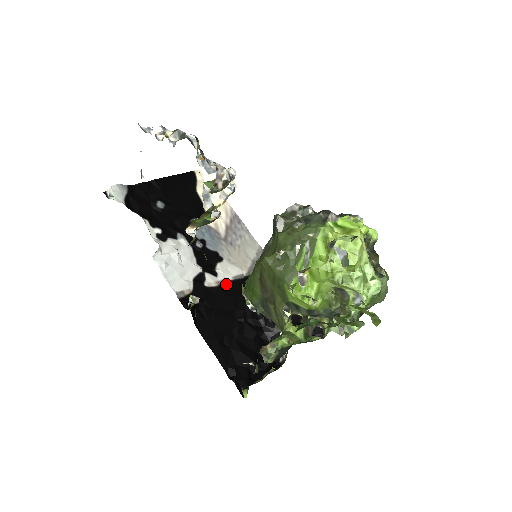
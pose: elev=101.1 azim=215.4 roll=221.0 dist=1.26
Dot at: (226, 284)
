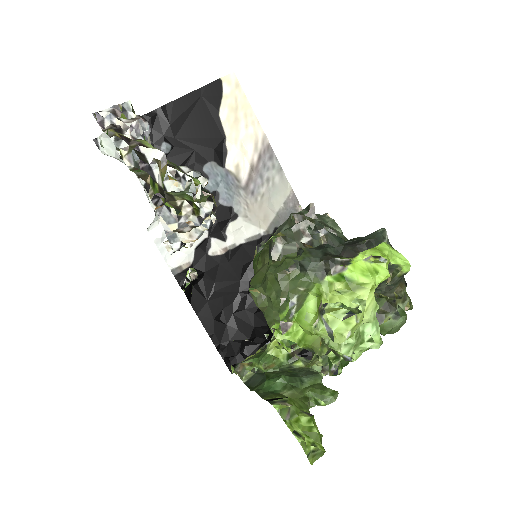
Dot at: (235, 249)
